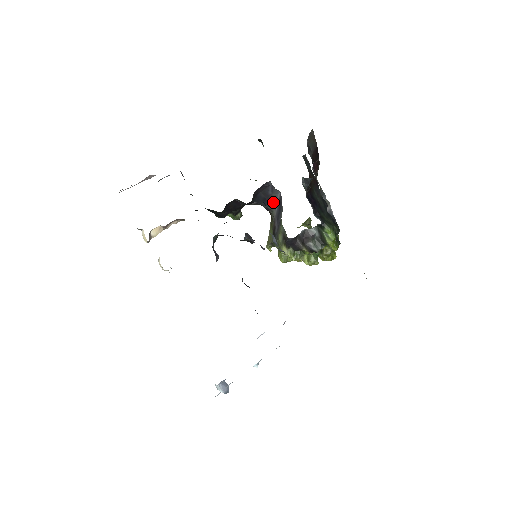
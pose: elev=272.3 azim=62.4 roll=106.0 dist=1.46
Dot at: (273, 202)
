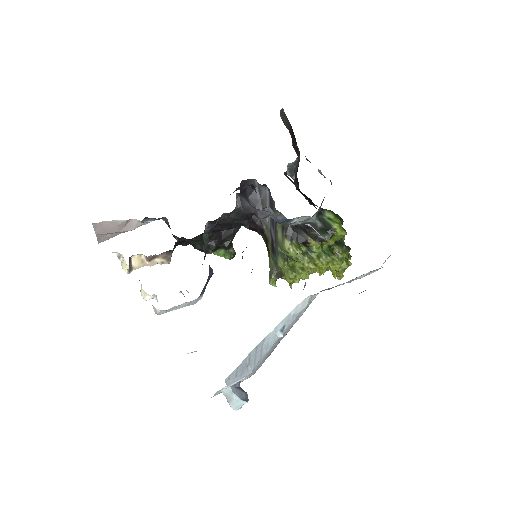
Dot at: occluded
